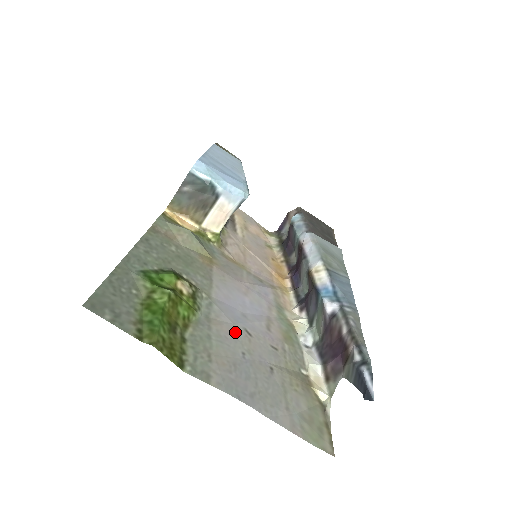
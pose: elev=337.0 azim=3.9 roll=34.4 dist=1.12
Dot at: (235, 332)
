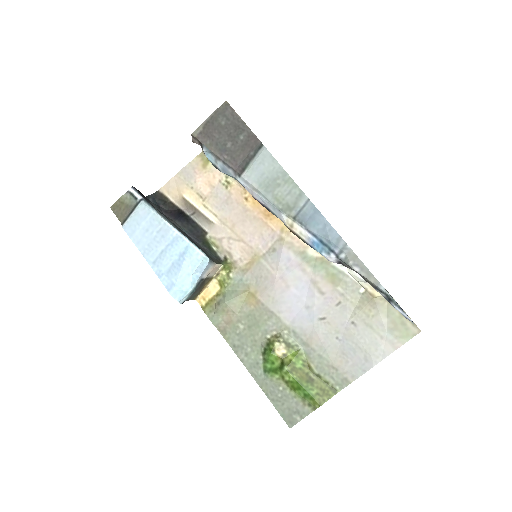
Dot at: (320, 331)
